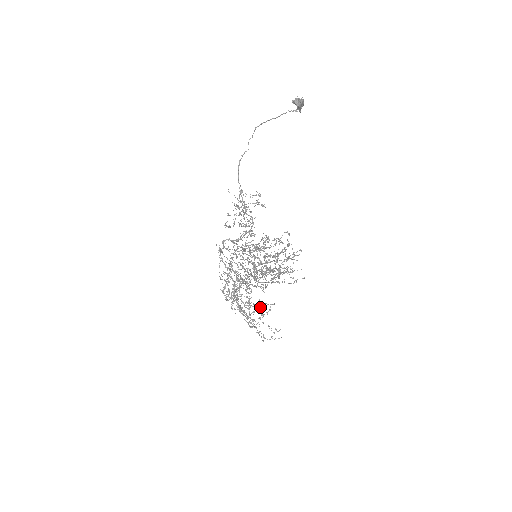
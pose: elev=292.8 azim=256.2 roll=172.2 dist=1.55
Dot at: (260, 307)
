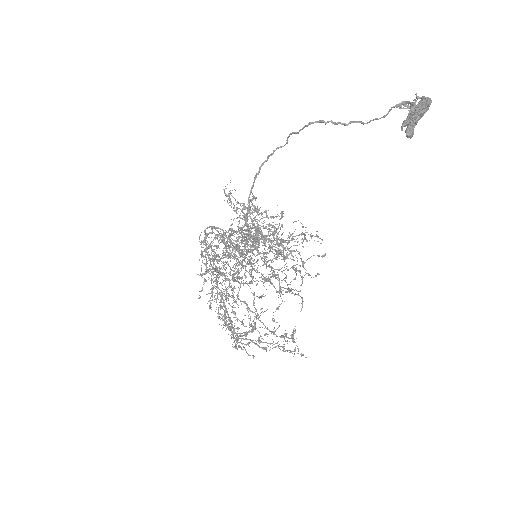
Dot at: (235, 348)
